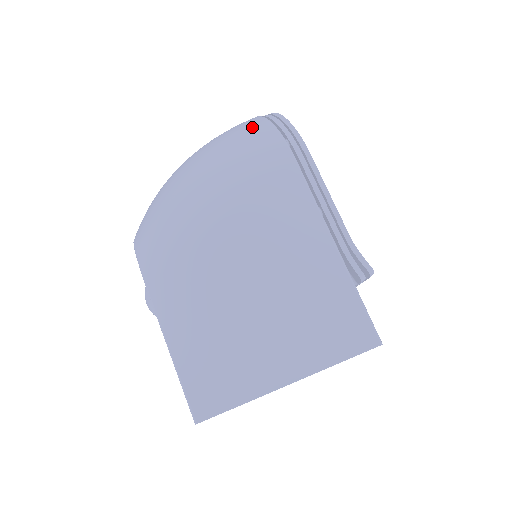
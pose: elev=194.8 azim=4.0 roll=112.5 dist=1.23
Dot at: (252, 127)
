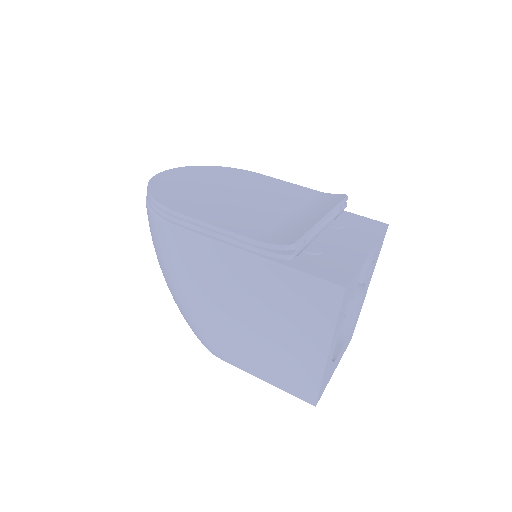
Dot at: (149, 220)
